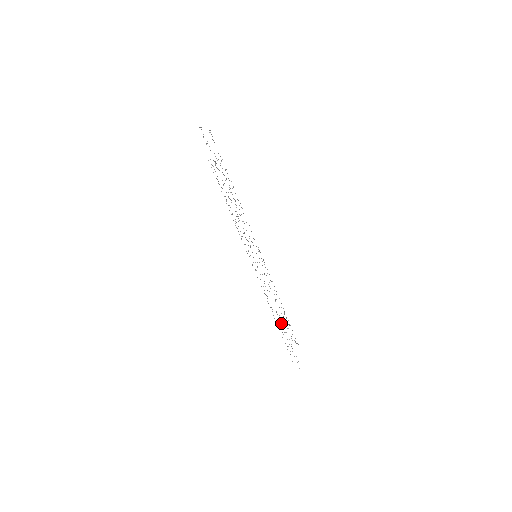
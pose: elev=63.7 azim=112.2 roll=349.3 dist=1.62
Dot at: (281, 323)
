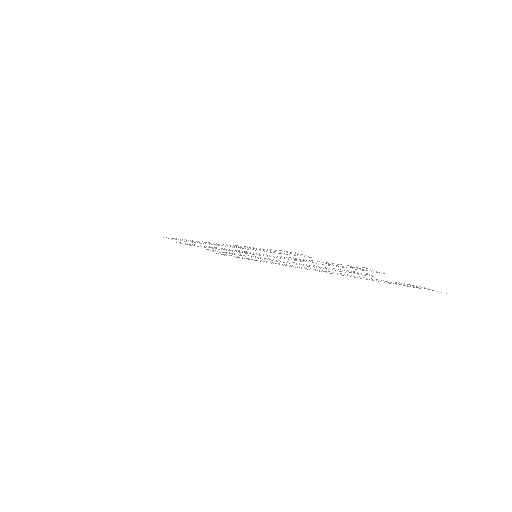
Dot at: occluded
